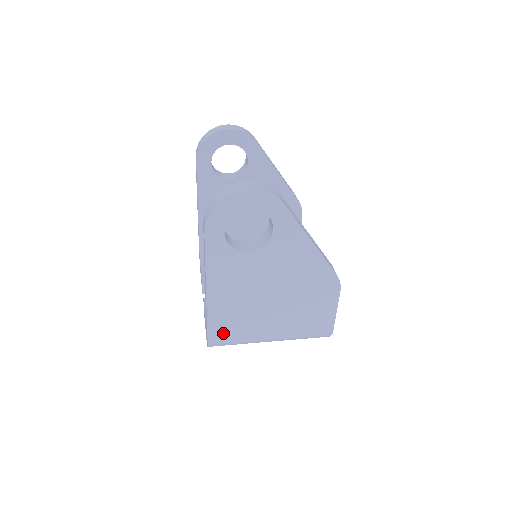
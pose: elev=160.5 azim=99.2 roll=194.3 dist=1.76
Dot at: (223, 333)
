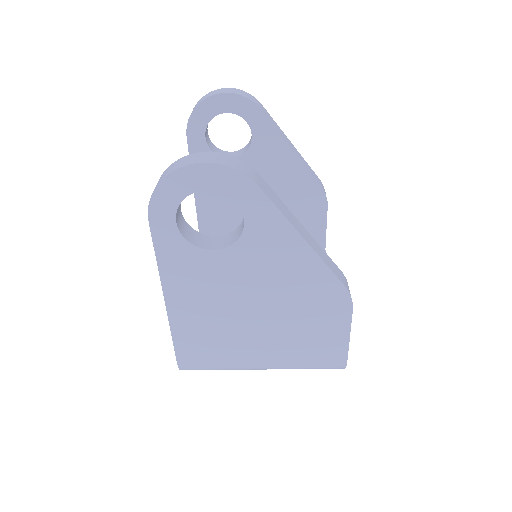
Dot at: (196, 355)
